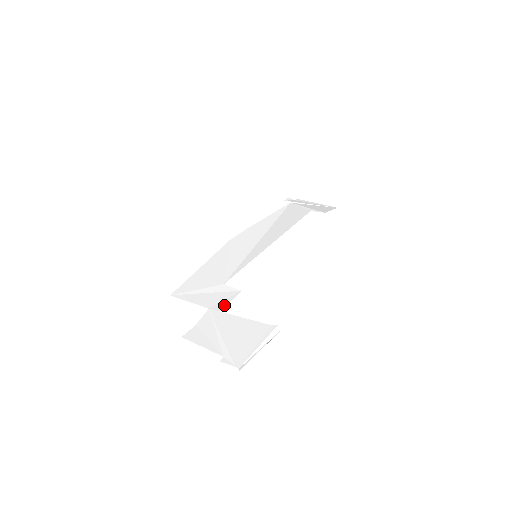
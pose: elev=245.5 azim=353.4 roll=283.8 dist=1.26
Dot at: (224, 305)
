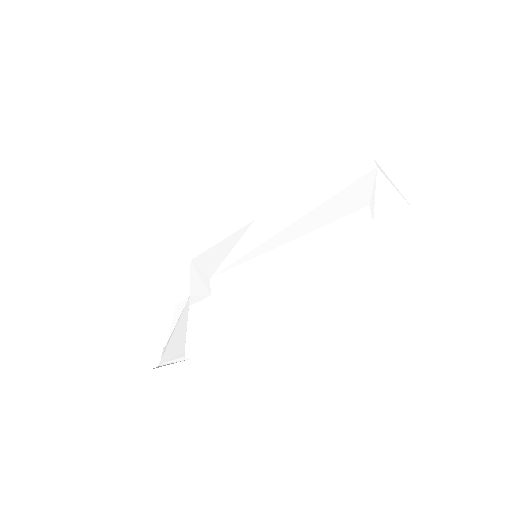
Dot at: (194, 302)
